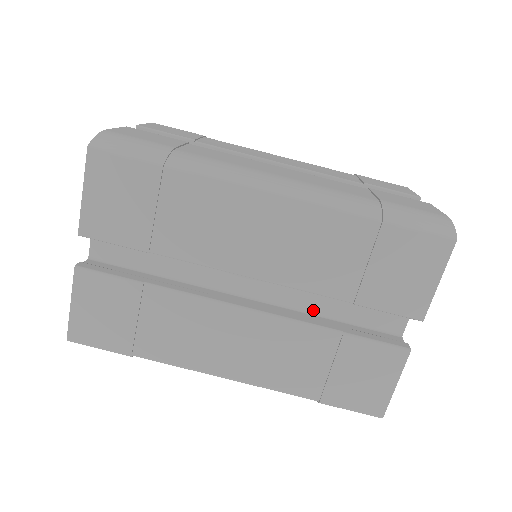
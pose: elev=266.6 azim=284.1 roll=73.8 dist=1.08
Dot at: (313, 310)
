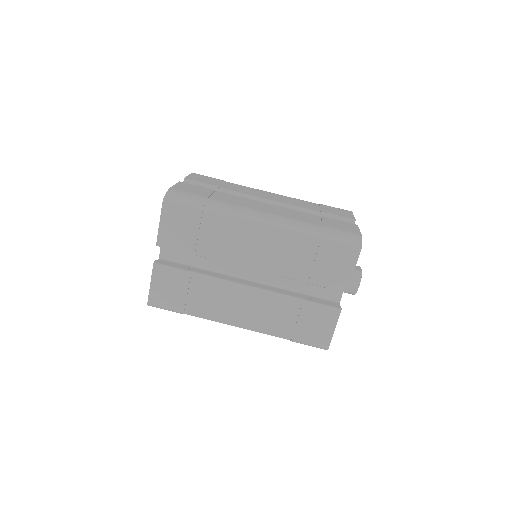
Dot at: (288, 287)
